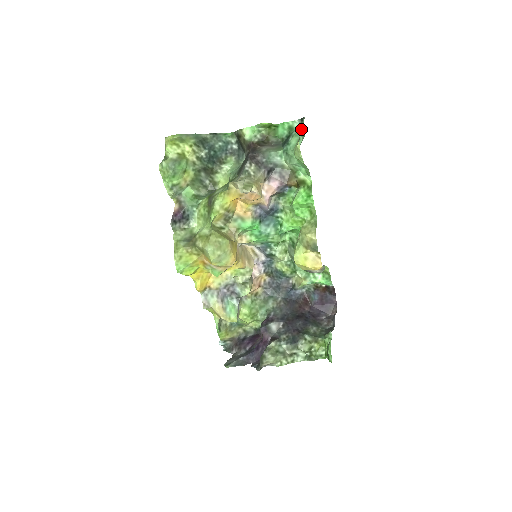
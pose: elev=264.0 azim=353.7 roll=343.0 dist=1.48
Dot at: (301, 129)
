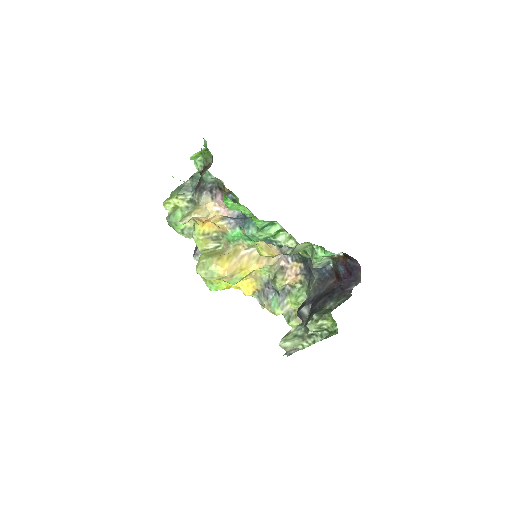
Dot at: occluded
